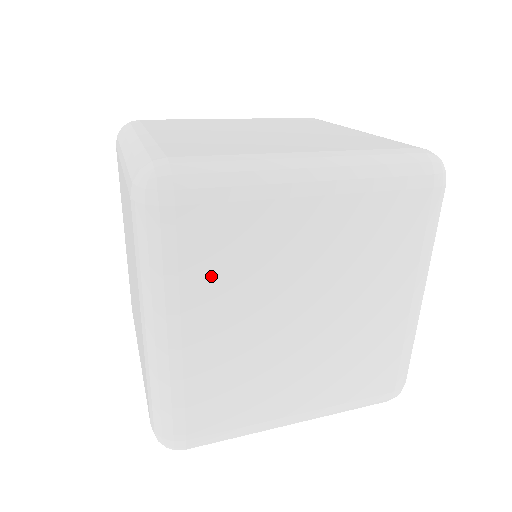
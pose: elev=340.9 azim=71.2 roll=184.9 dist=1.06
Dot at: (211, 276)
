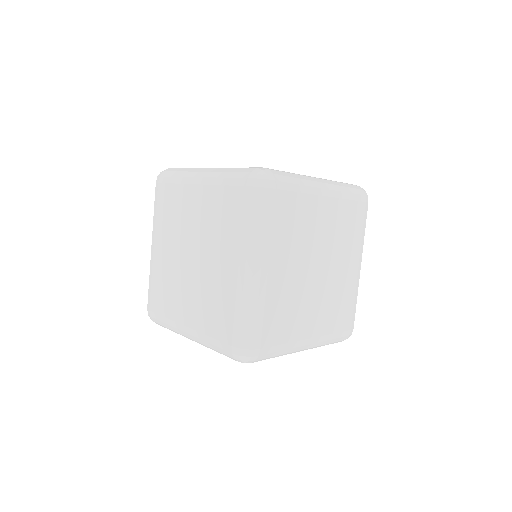
Dot at: (284, 233)
